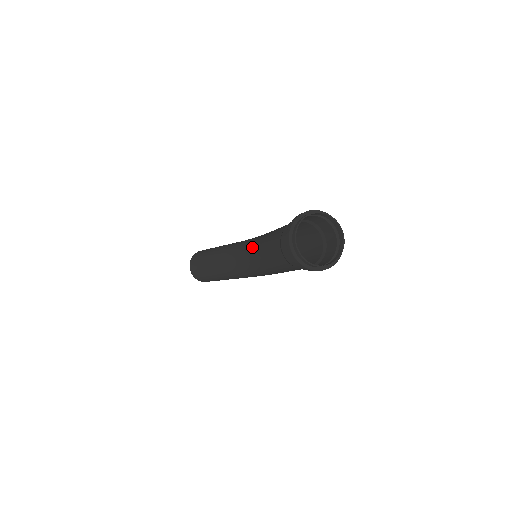
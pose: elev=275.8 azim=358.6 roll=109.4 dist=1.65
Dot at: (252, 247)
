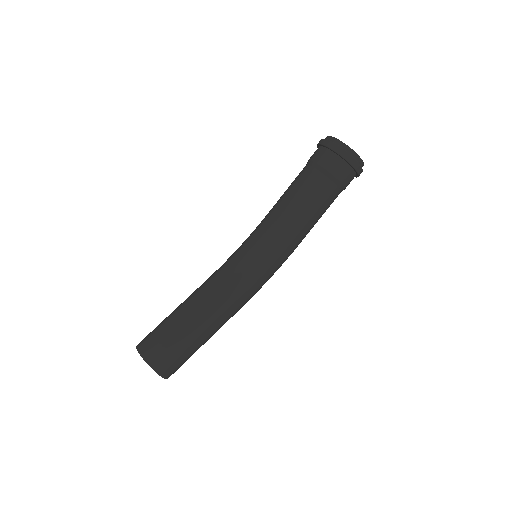
Dot at: (261, 228)
